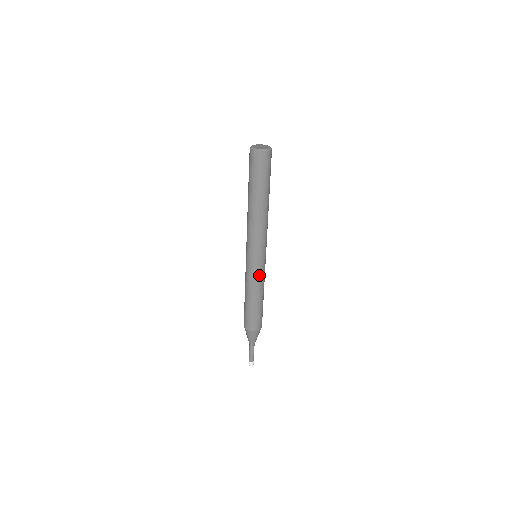
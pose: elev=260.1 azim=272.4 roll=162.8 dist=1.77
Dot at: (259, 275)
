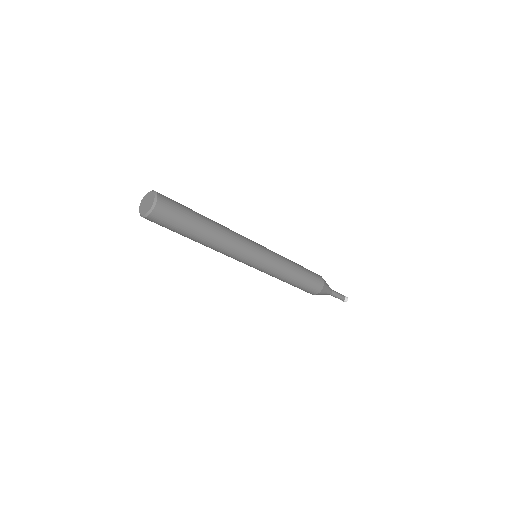
Dot at: (276, 265)
